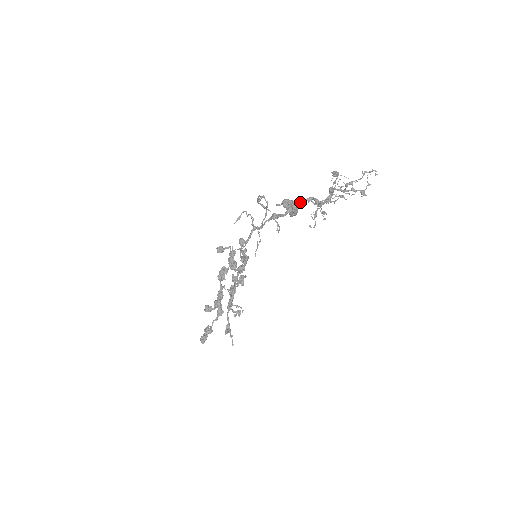
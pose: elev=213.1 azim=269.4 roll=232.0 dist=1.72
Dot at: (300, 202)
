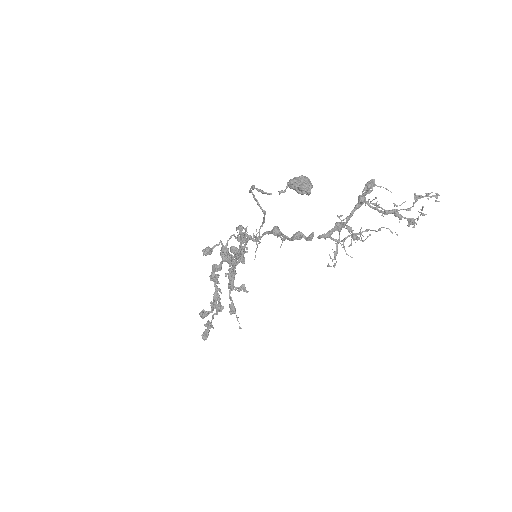
Dot at: (313, 234)
